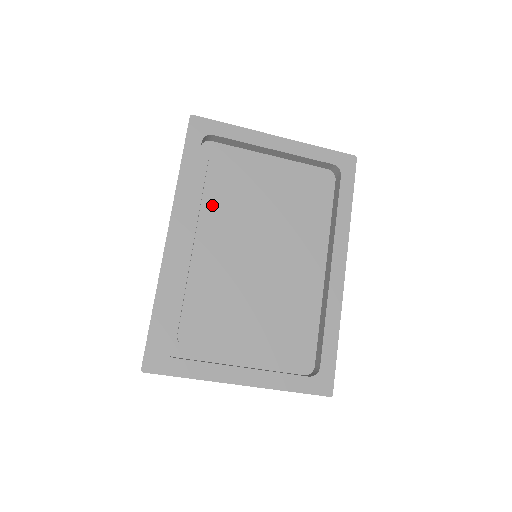
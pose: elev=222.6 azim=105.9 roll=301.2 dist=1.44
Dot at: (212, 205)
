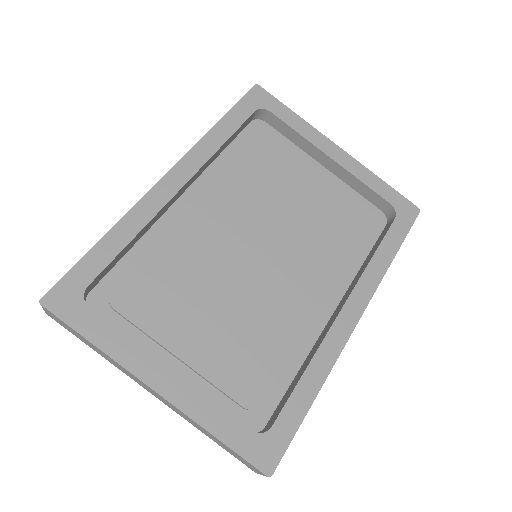
Dot at: (233, 177)
